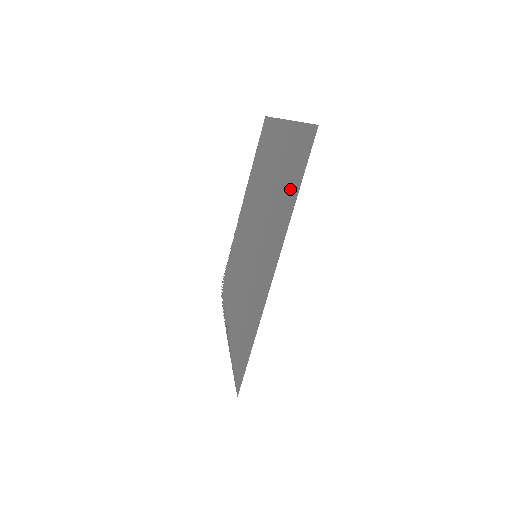
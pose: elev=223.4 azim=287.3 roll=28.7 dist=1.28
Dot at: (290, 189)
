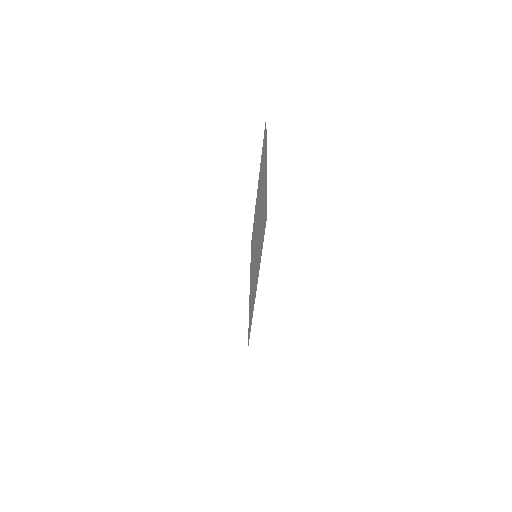
Dot at: occluded
